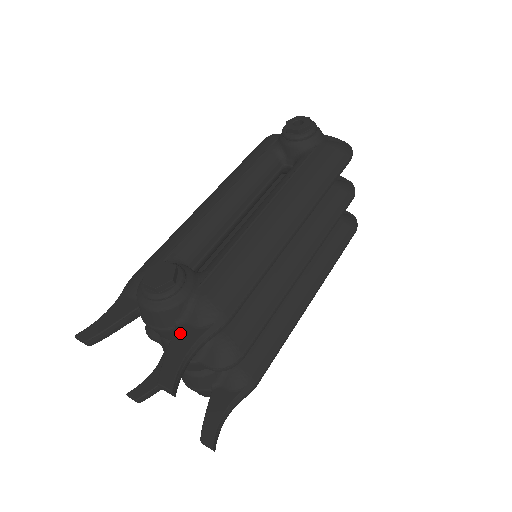
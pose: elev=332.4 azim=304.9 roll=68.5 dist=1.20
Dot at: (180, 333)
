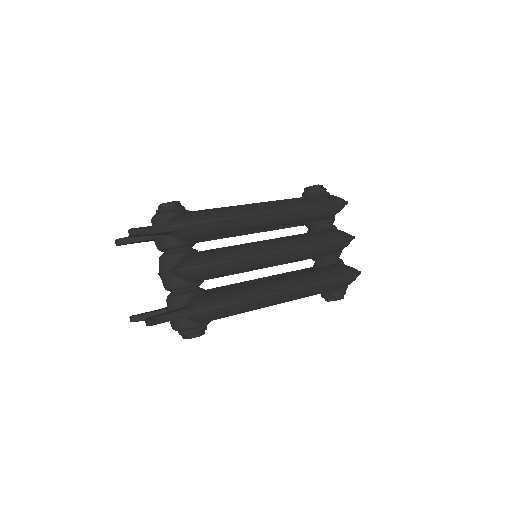
Dot at: occluded
